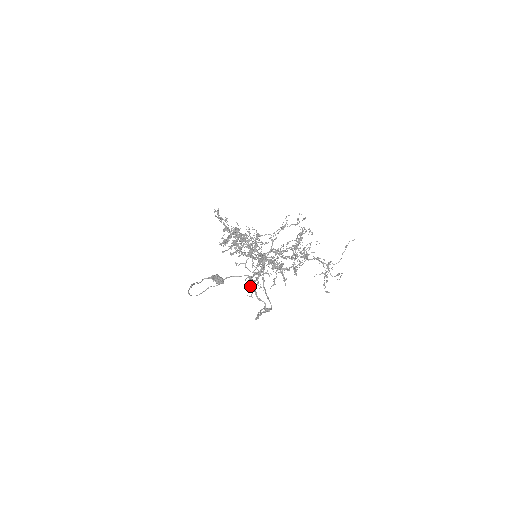
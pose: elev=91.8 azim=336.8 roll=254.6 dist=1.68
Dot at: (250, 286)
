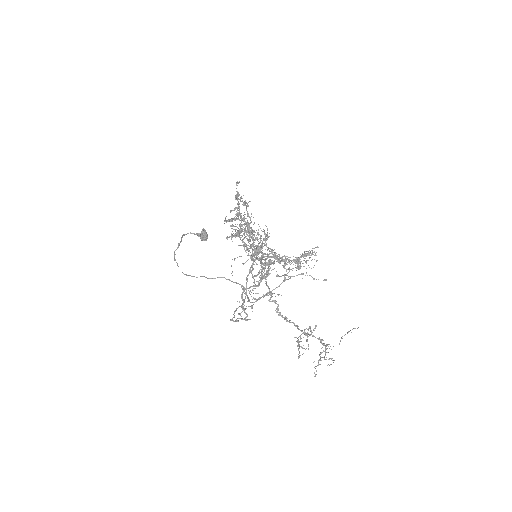
Dot at: (241, 297)
